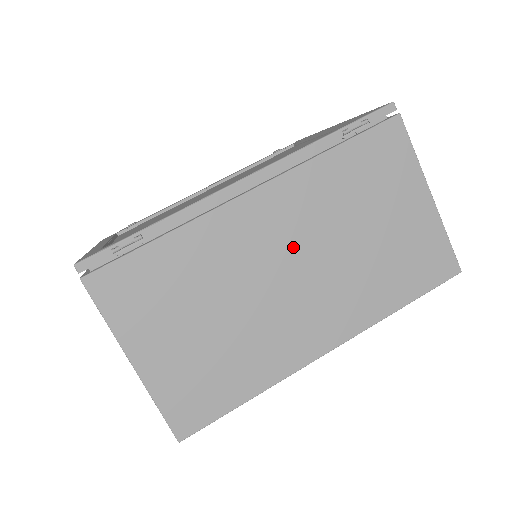
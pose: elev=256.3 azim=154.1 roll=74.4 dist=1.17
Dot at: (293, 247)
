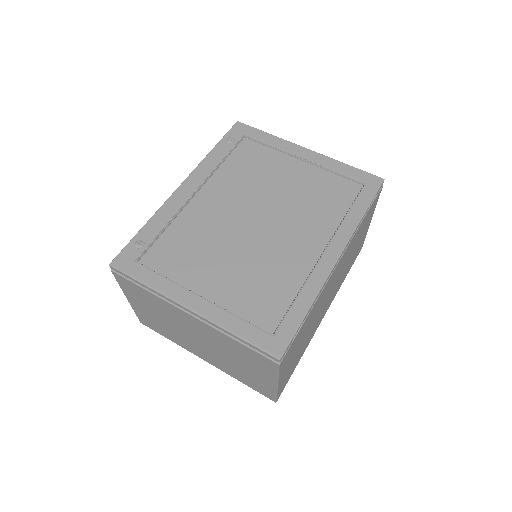
Dot at: occluded
